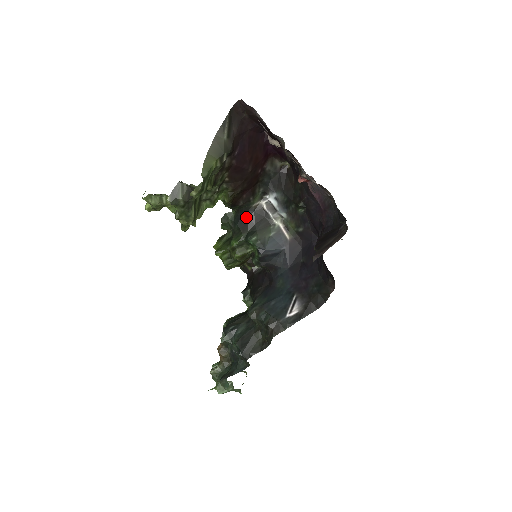
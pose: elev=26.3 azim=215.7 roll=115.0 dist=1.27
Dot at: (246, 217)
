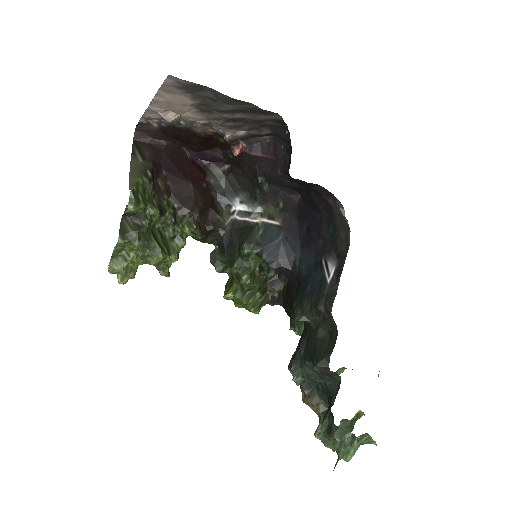
Dot at: (227, 238)
